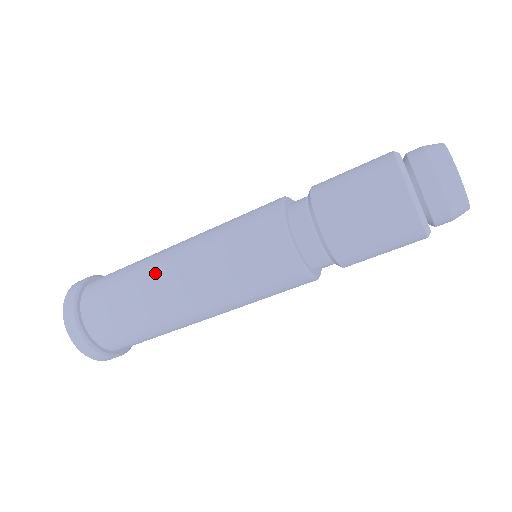
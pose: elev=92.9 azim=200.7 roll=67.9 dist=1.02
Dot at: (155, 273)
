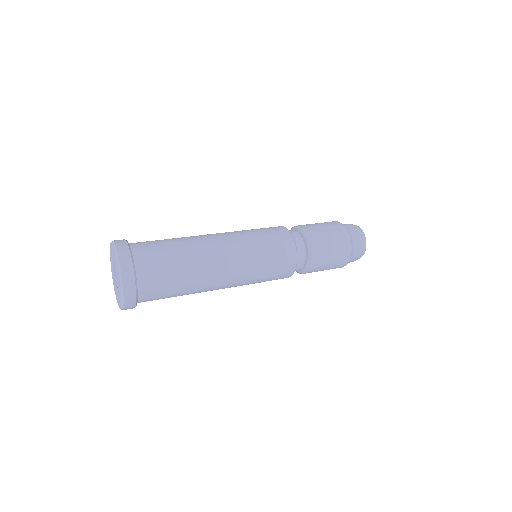
Dot at: occluded
